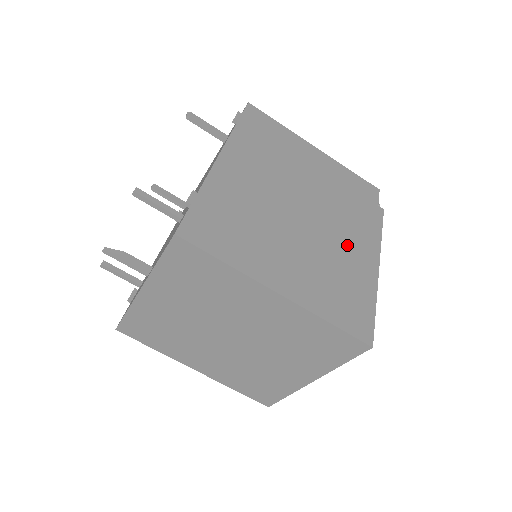
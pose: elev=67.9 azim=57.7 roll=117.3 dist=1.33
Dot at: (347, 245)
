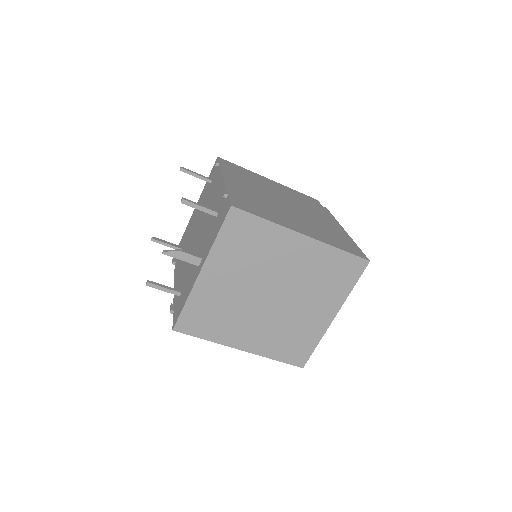
Dot at: (321, 220)
